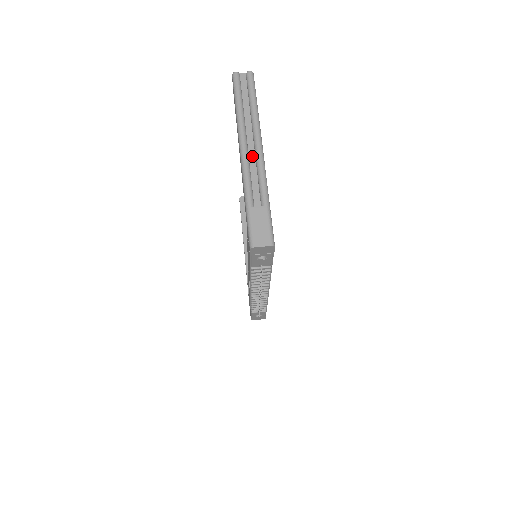
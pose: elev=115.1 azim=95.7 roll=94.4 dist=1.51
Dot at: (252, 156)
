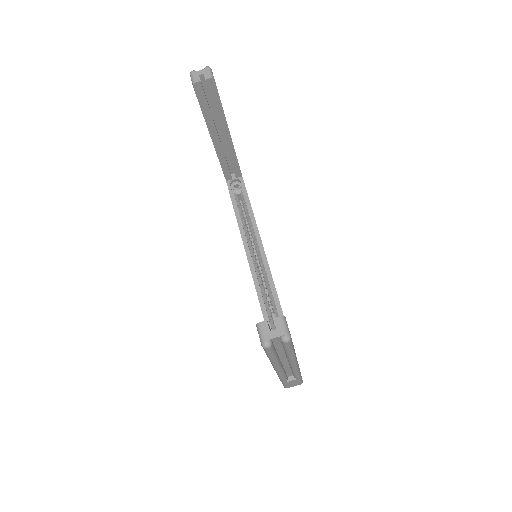
Dot at: (286, 366)
